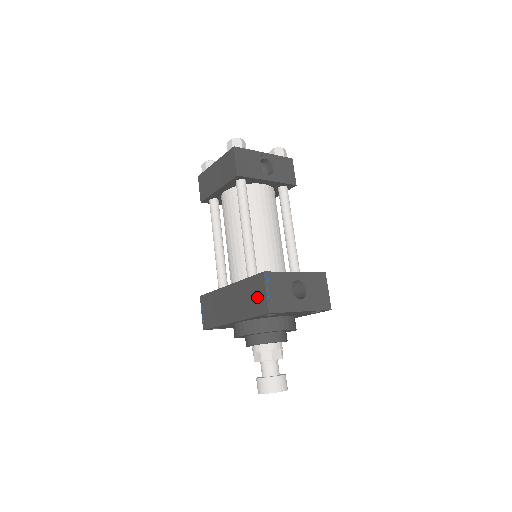
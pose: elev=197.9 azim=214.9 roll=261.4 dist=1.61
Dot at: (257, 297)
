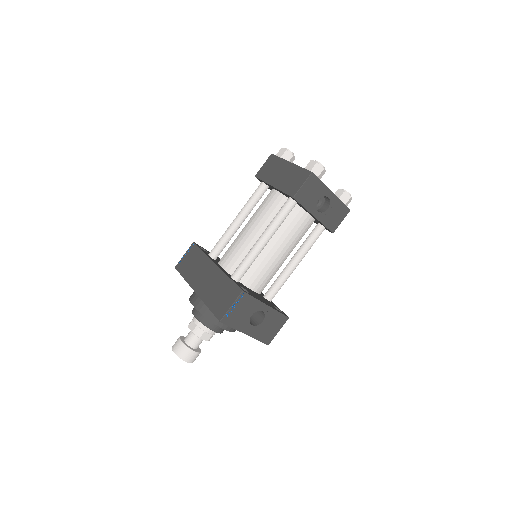
Dot at: (223, 300)
